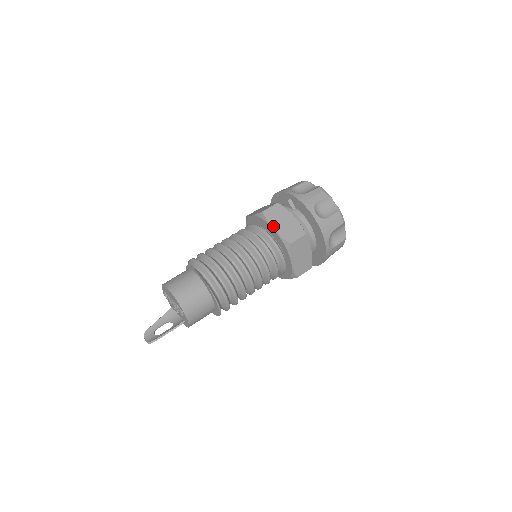
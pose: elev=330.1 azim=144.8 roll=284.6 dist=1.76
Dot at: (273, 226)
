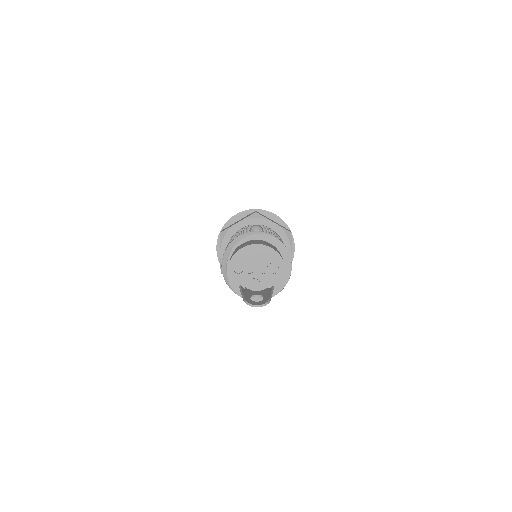
Dot at: (271, 221)
